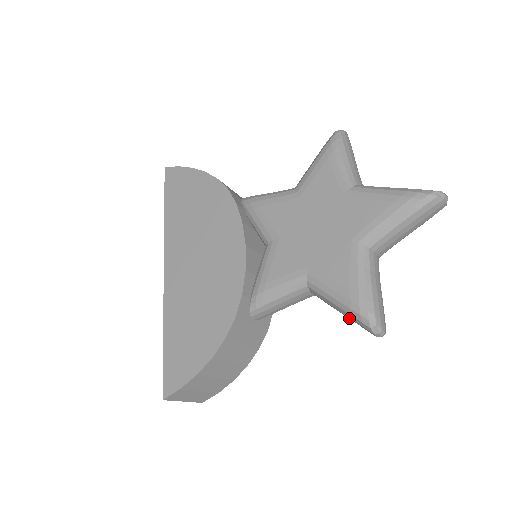
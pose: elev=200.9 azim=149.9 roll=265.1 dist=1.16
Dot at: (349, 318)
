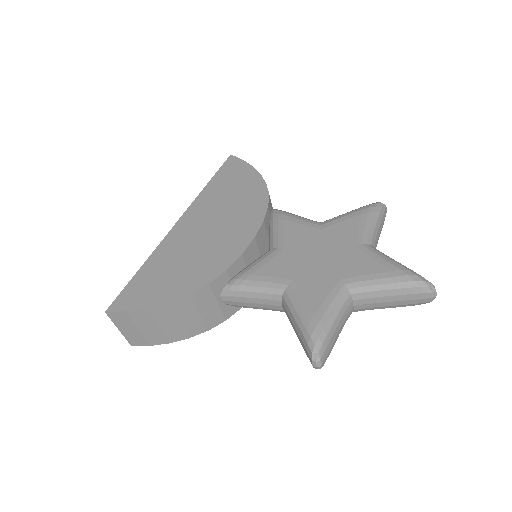
Dot at: (299, 339)
